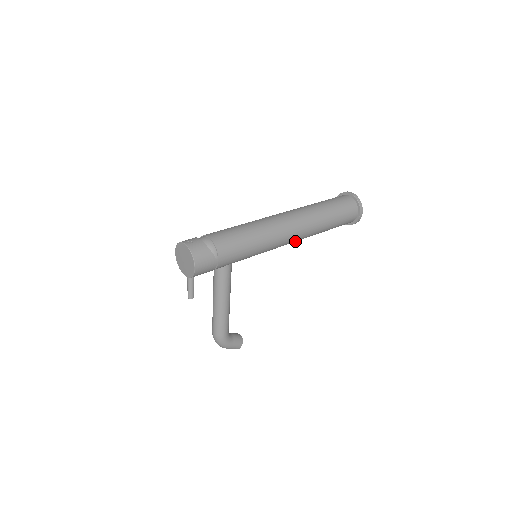
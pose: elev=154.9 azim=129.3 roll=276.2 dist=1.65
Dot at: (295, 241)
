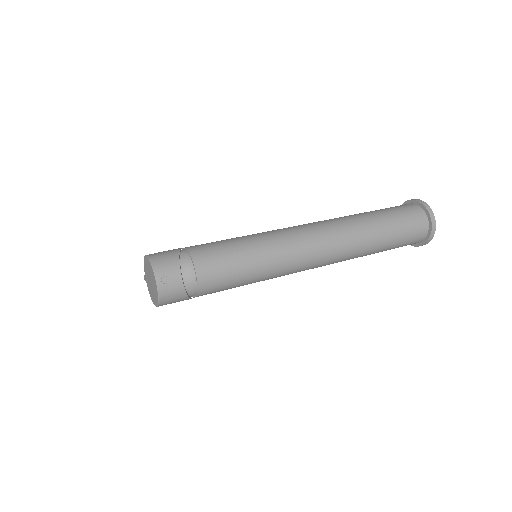
Dot at: occluded
